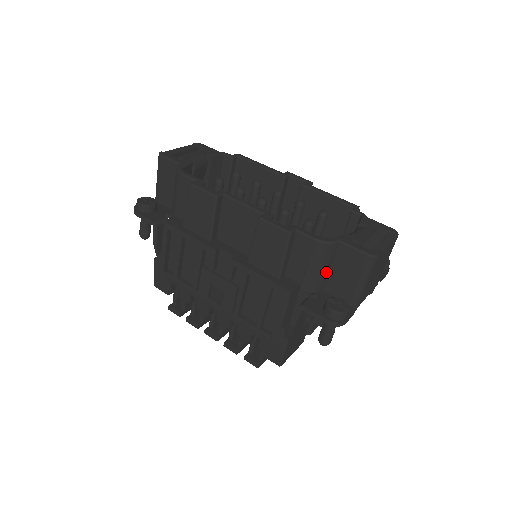
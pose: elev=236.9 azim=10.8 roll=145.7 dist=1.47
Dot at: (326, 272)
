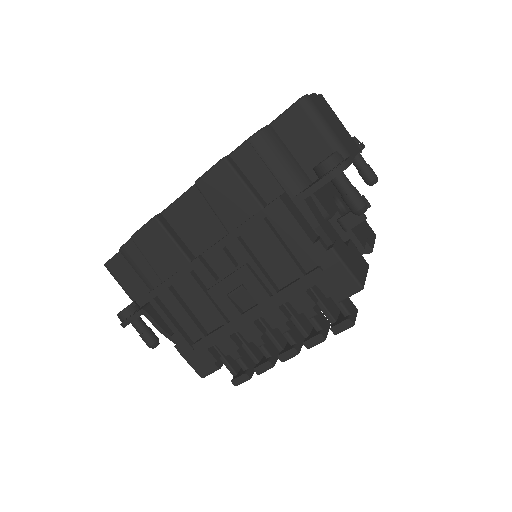
Dot at: (292, 161)
